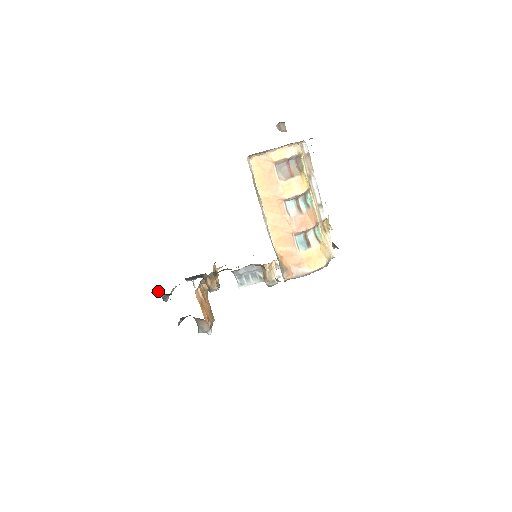
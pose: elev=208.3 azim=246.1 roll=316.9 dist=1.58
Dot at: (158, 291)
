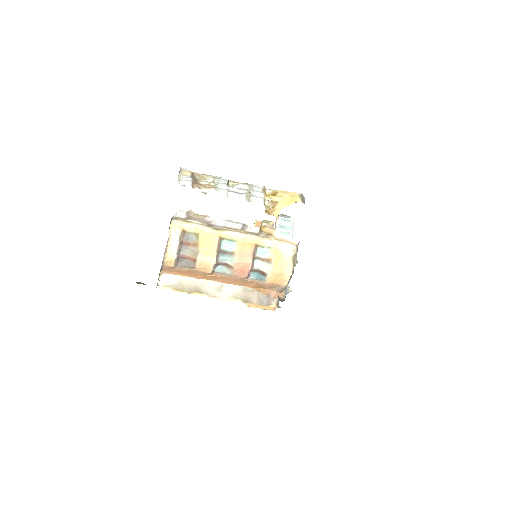
Dot at: occluded
